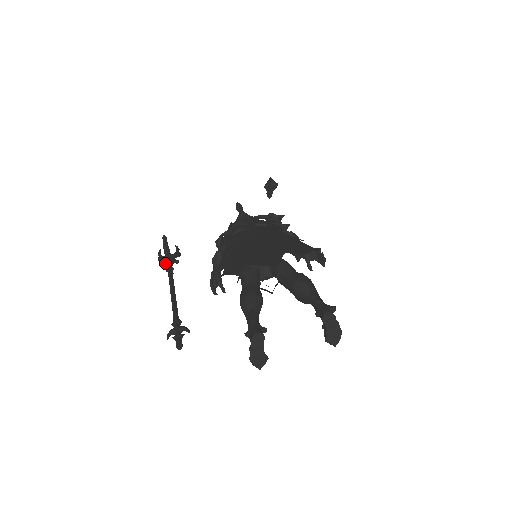
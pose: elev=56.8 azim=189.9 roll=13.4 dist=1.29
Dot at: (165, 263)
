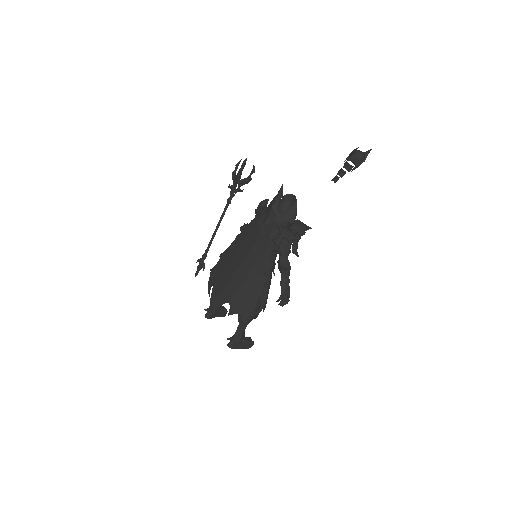
Dot at: occluded
